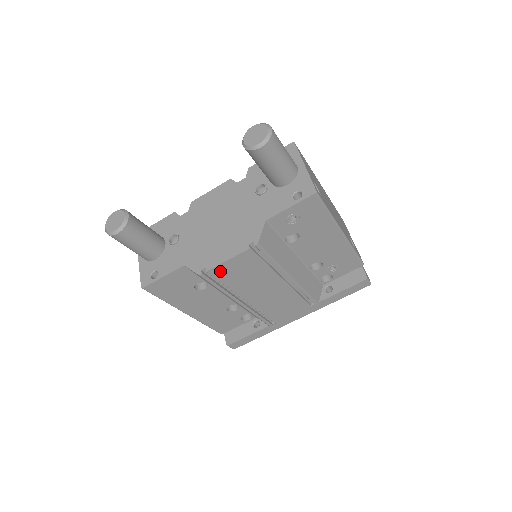
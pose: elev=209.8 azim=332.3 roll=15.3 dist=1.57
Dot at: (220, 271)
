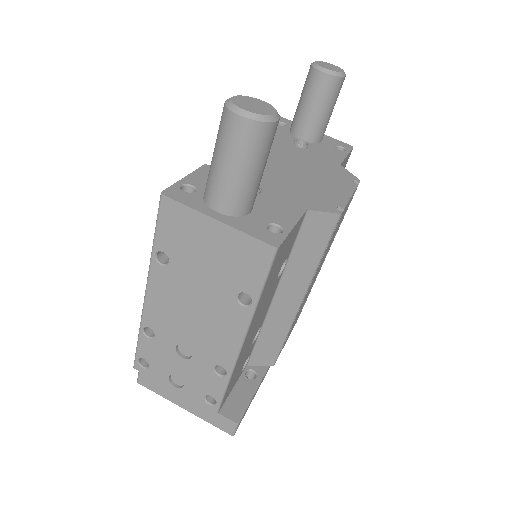
Dot at: occluded
